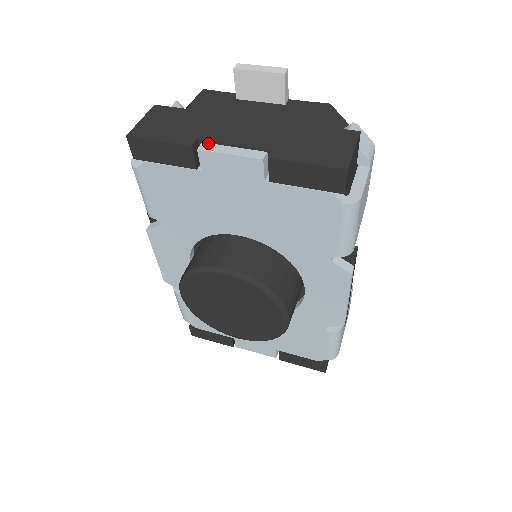
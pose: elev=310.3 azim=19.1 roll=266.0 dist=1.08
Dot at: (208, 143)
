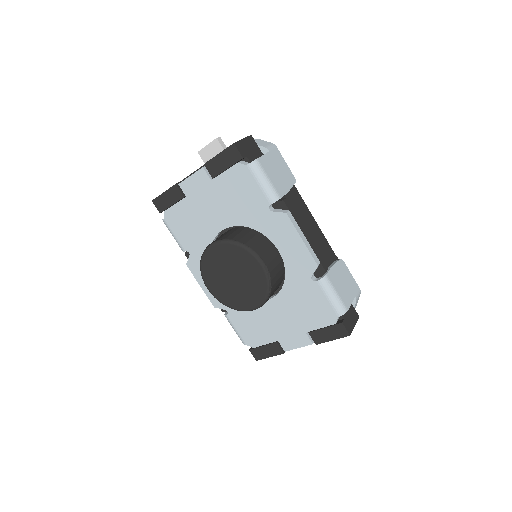
Dot at: occluded
